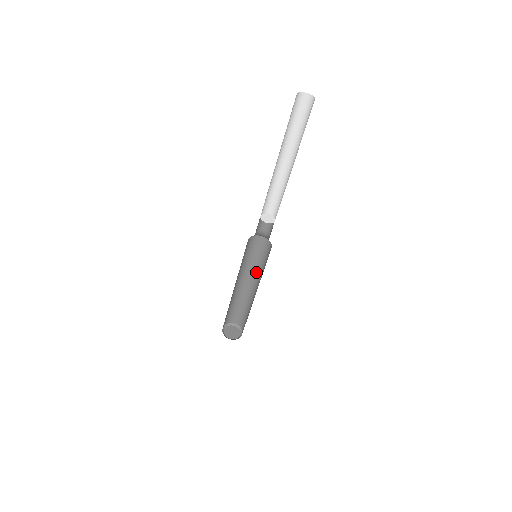
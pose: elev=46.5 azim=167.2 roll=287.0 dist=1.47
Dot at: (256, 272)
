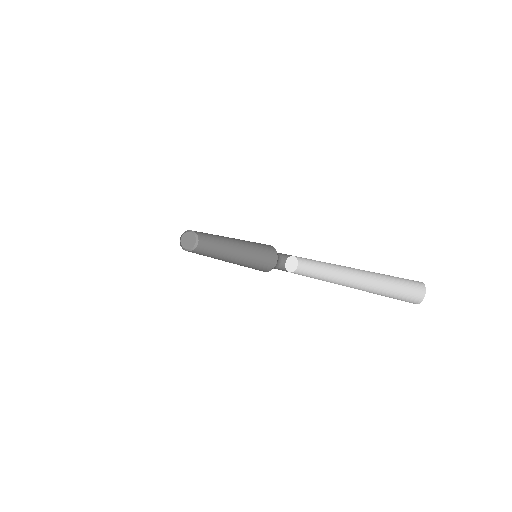
Dot at: occluded
